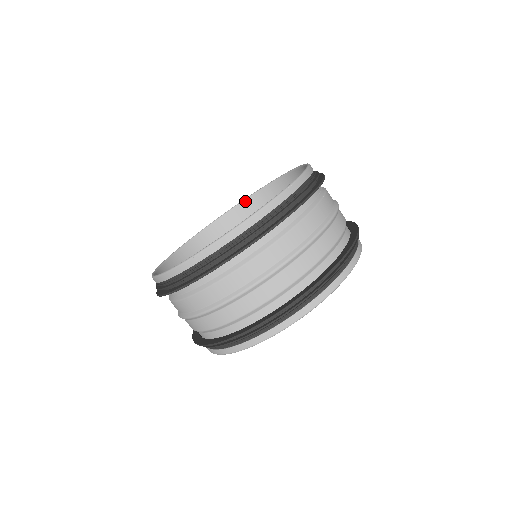
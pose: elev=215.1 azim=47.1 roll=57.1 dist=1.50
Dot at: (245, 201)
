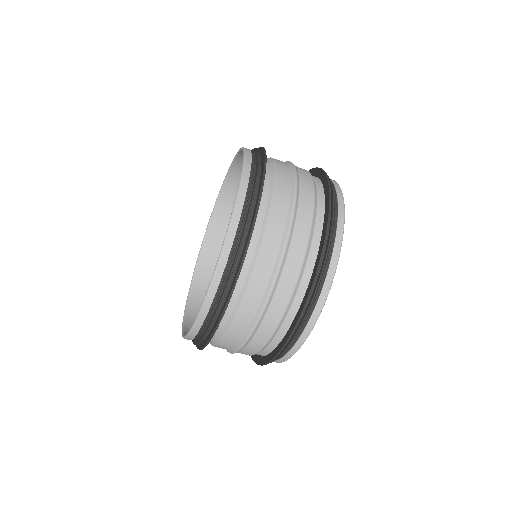
Dot at: (233, 164)
